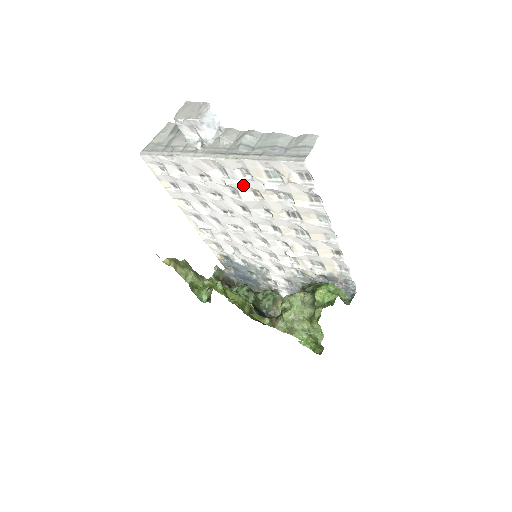
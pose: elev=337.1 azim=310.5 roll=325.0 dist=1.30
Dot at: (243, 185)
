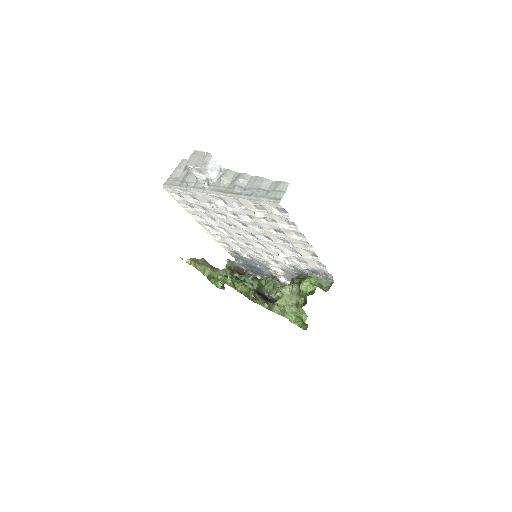
Dot at: (240, 212)
